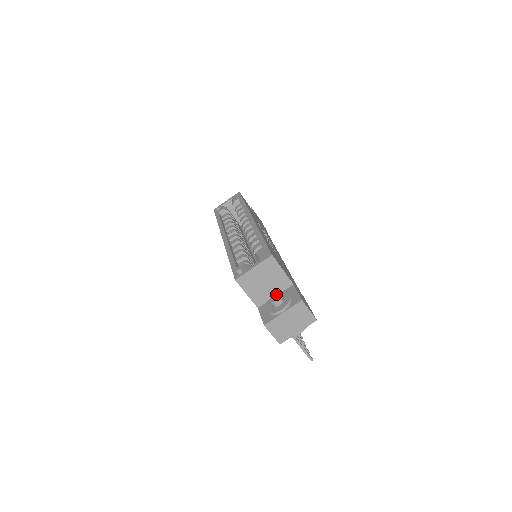
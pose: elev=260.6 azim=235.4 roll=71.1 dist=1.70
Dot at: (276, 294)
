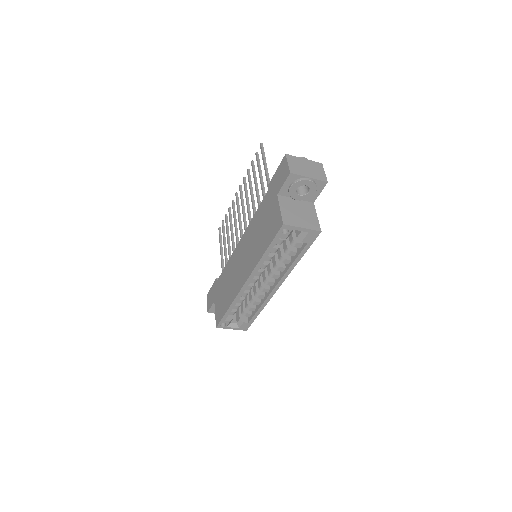
Dot at: occluded
